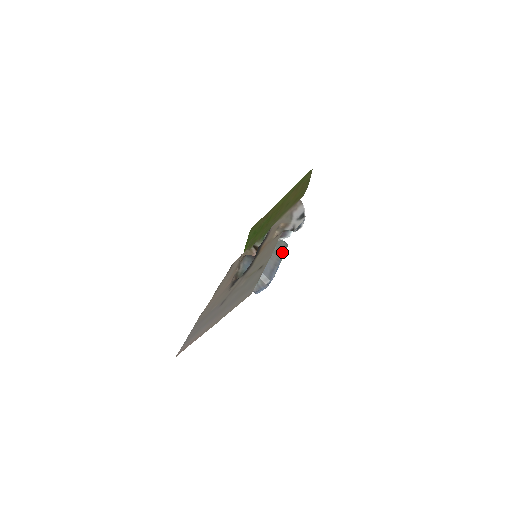
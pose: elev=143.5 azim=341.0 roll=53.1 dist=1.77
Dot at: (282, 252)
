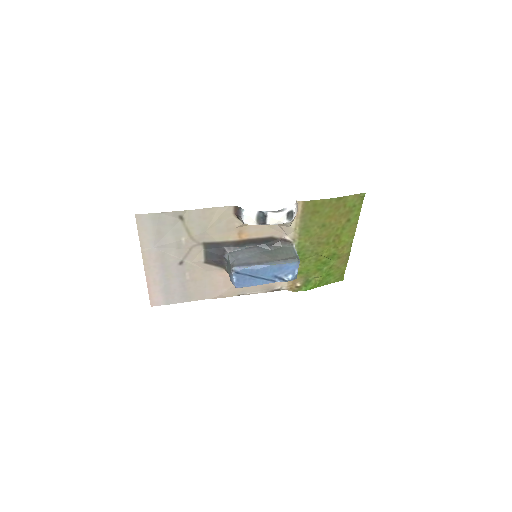
Dot at: (281, 260)
